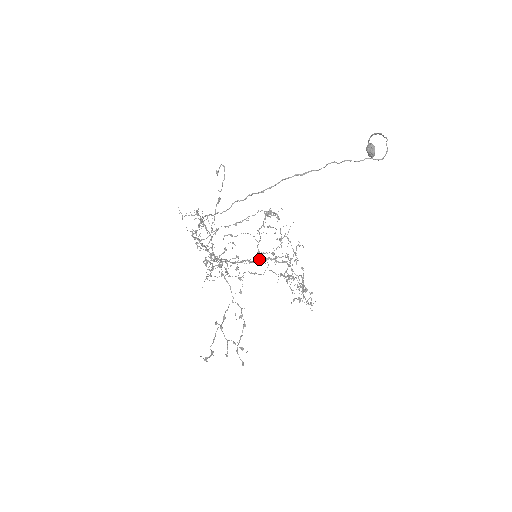
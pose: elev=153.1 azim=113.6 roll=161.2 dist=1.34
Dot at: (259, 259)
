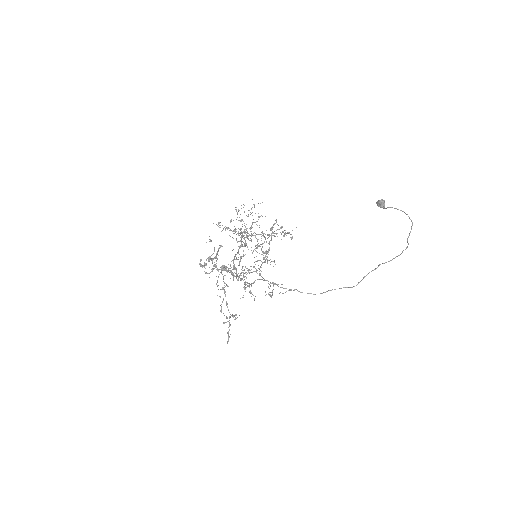
Dot at: (242, 245)
